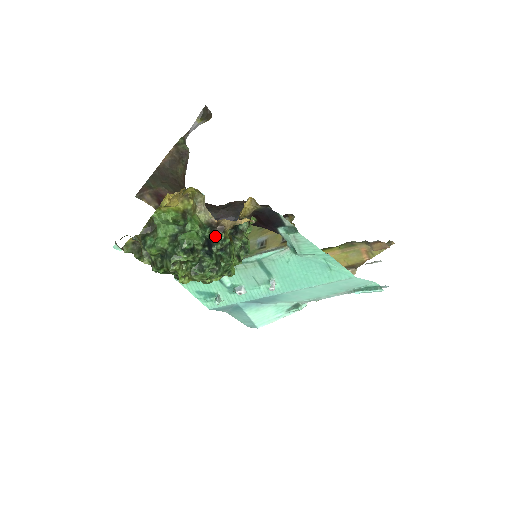
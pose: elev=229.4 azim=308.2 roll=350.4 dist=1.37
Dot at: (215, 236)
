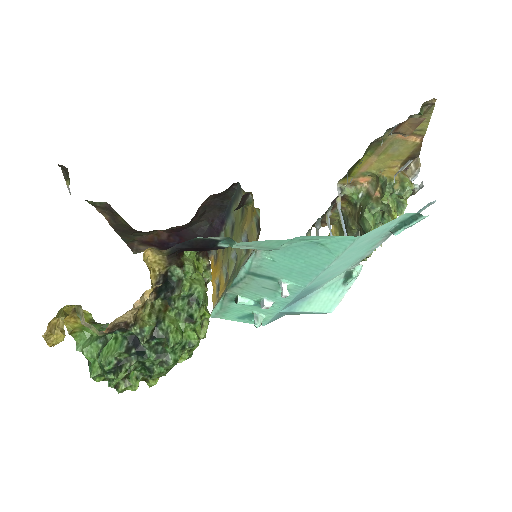
Dot at: occluded
